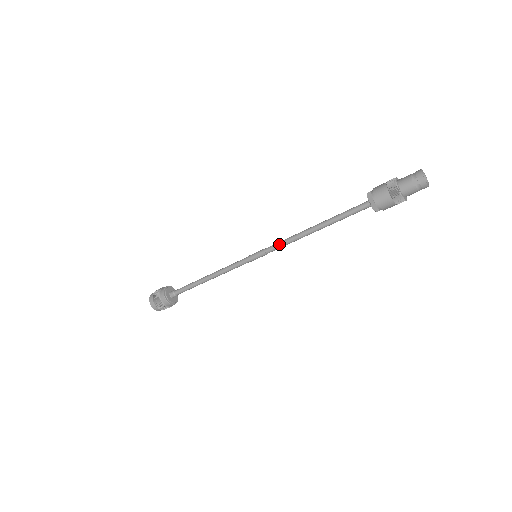
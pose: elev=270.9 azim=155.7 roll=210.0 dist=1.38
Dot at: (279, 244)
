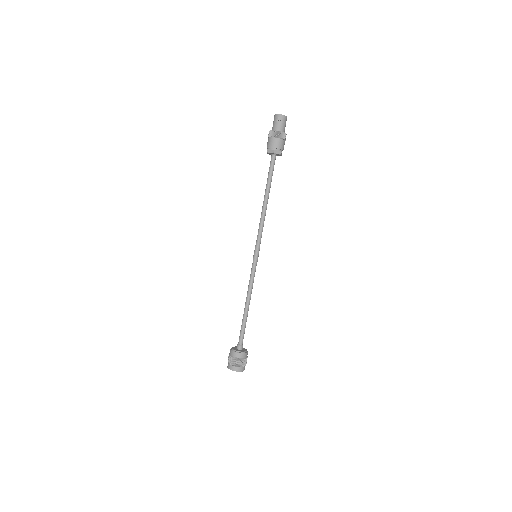
Dot at: (259, 232)
